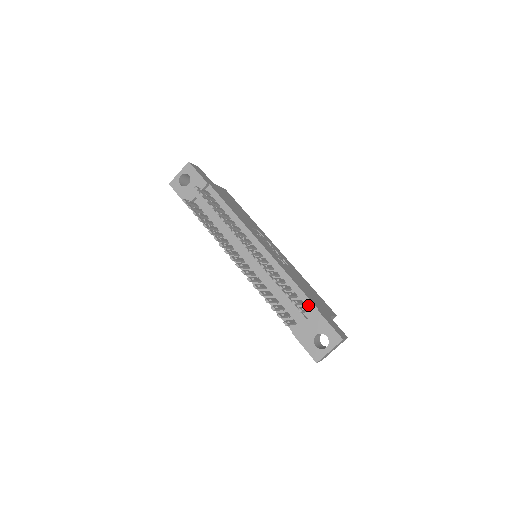
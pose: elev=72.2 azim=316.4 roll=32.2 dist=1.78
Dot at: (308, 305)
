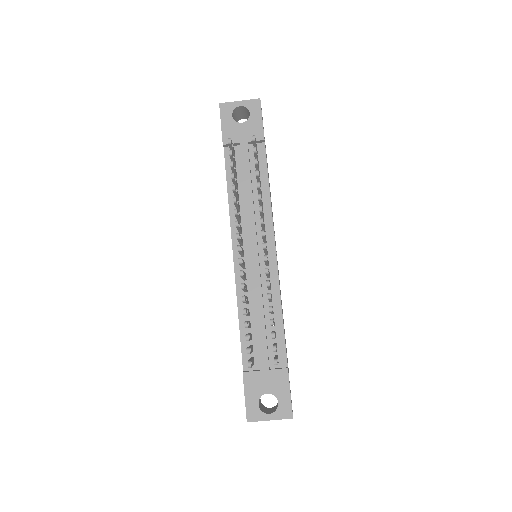
Dot at: (280, 354)
